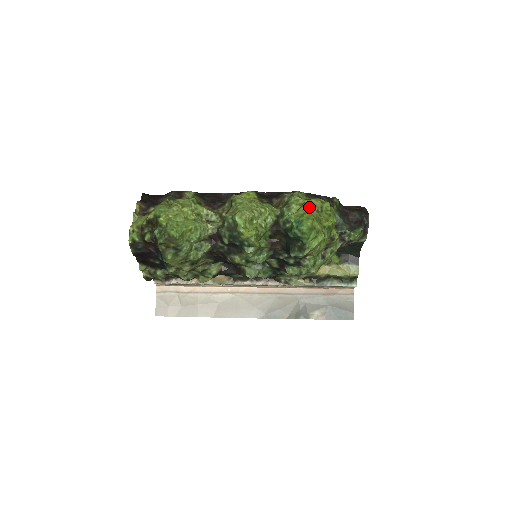
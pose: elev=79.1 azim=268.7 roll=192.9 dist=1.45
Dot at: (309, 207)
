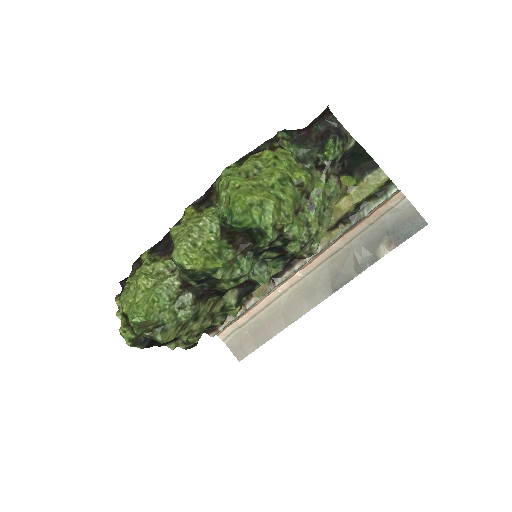
Dot at: (233, 184)
